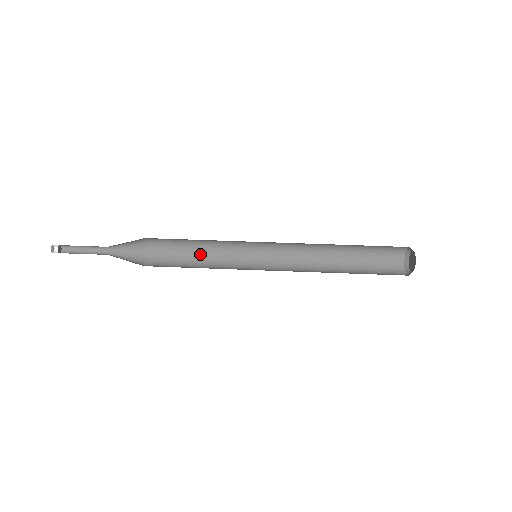
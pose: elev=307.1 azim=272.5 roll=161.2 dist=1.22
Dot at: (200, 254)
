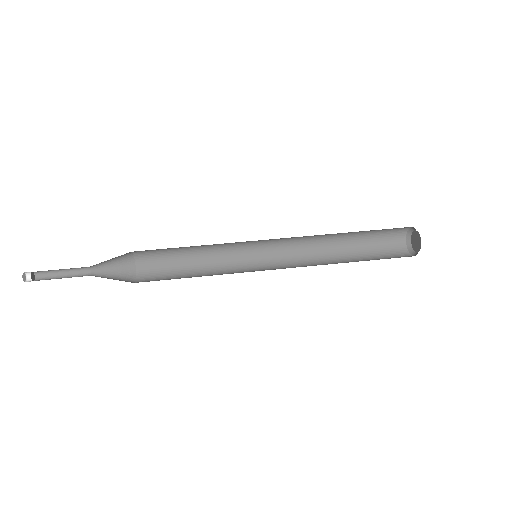
Dot at: (194, 264)
